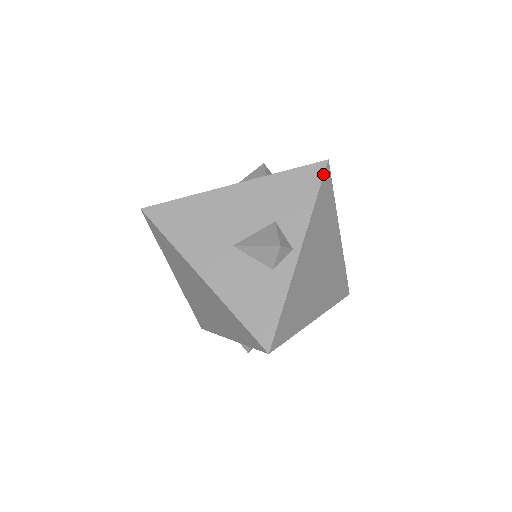
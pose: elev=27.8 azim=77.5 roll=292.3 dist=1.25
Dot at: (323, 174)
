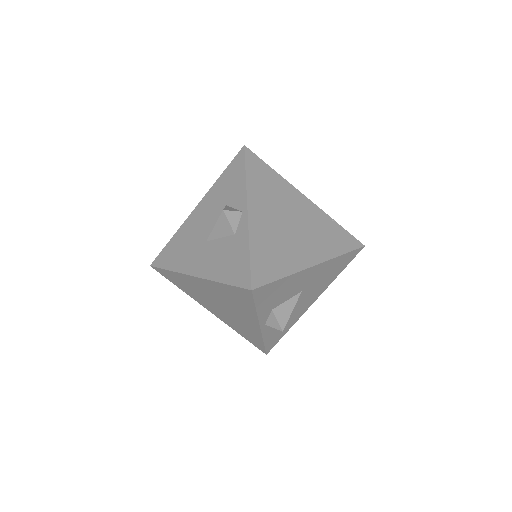
Dot at: (244, 155)
